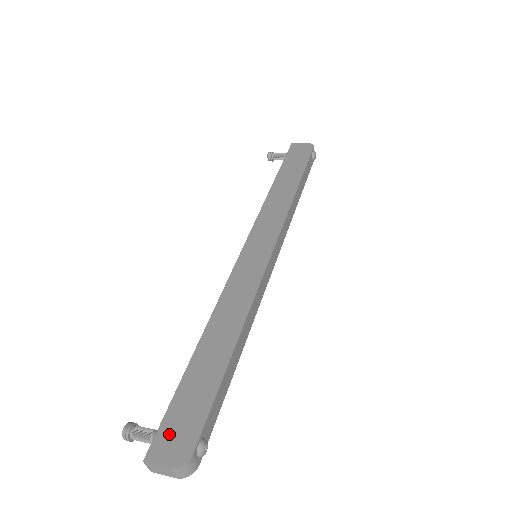
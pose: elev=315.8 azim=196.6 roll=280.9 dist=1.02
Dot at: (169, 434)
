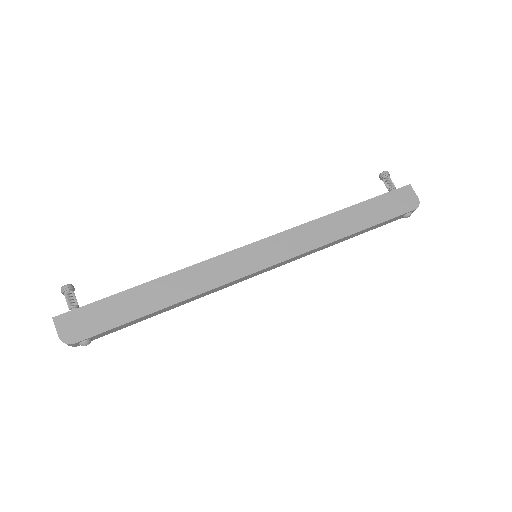
Dot at: (77, 318)
